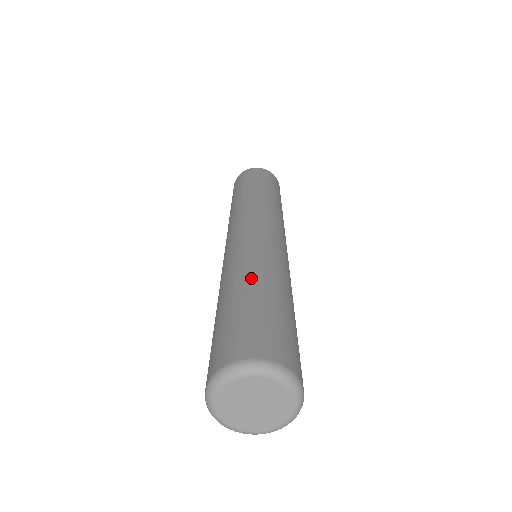
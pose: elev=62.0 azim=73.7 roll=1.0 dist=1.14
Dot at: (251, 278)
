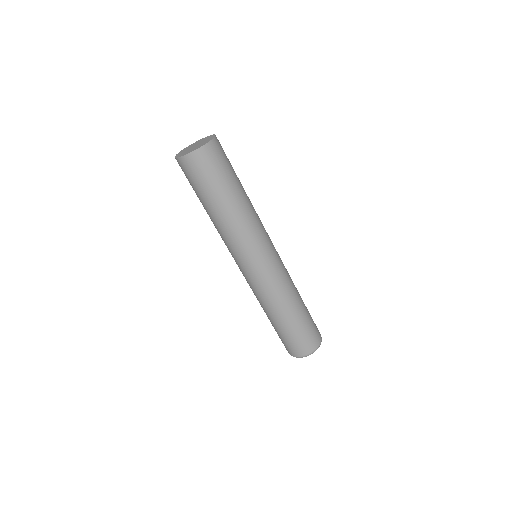
Dot at: (269, 315)
